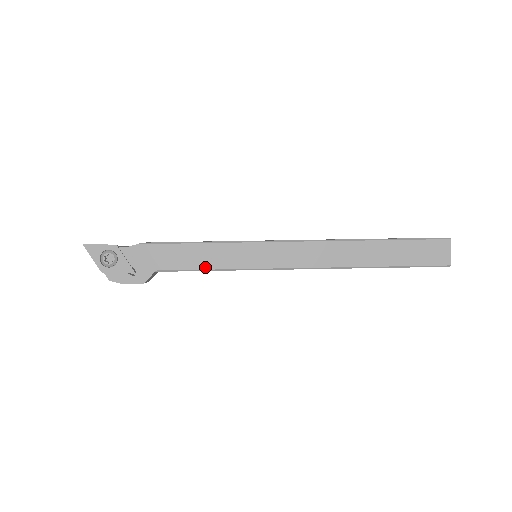
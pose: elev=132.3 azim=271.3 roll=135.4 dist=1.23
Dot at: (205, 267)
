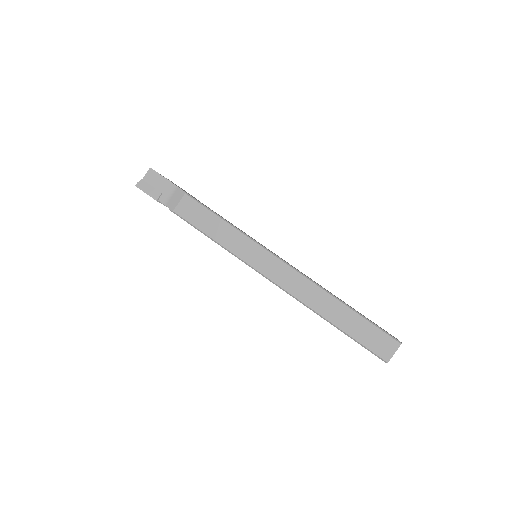
Dot at: occluded
